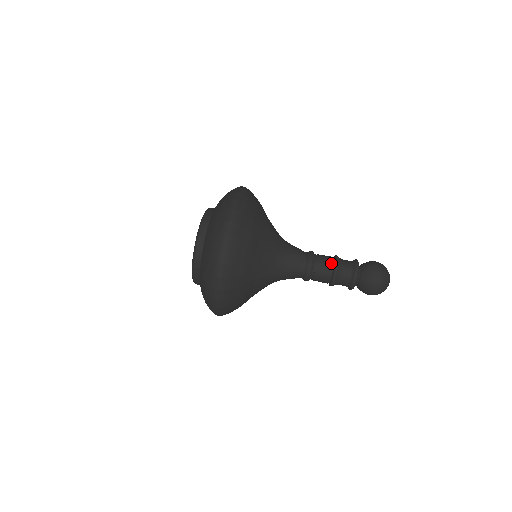
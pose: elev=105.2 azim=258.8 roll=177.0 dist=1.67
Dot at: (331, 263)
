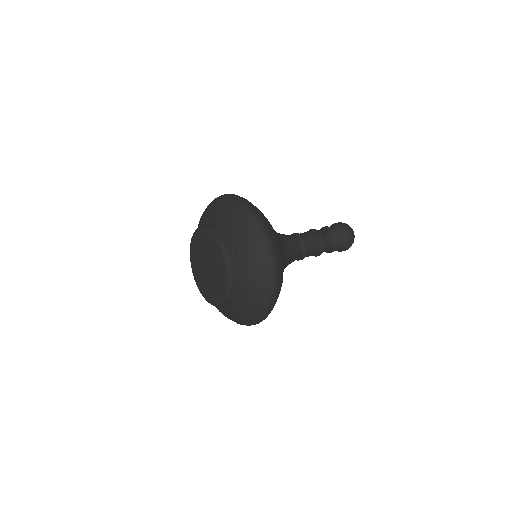
Dot at: occluded
